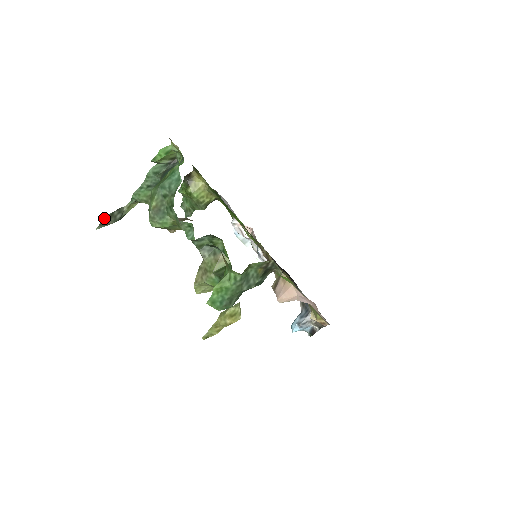
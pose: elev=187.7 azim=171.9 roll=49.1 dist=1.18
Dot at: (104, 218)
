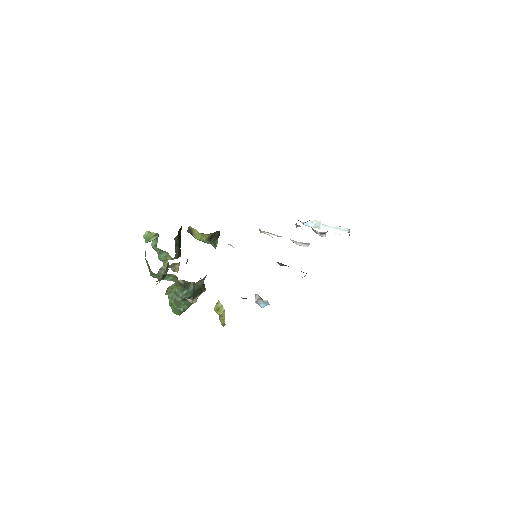
Dot at: occluded
